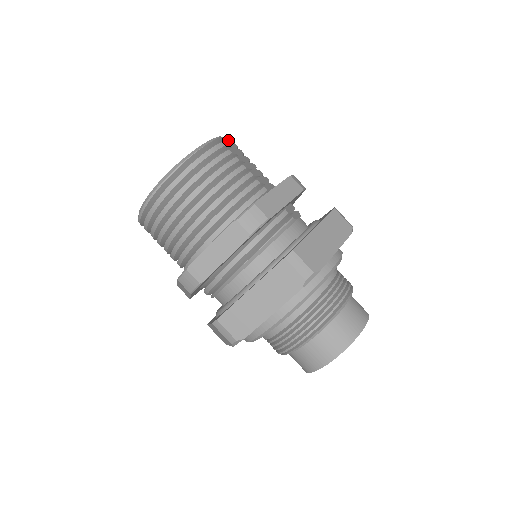
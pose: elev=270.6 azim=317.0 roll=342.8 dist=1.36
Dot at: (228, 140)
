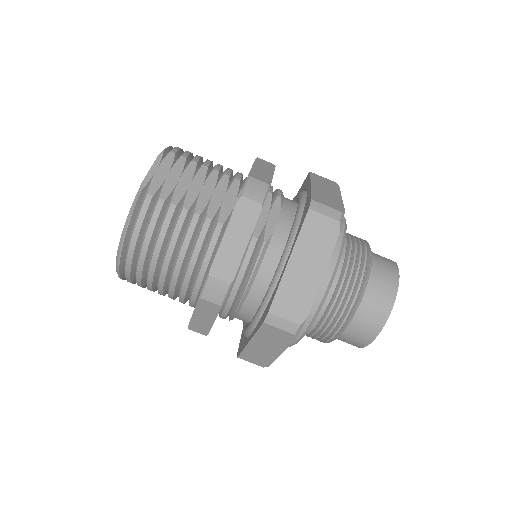
Dot at: (158, 163)
